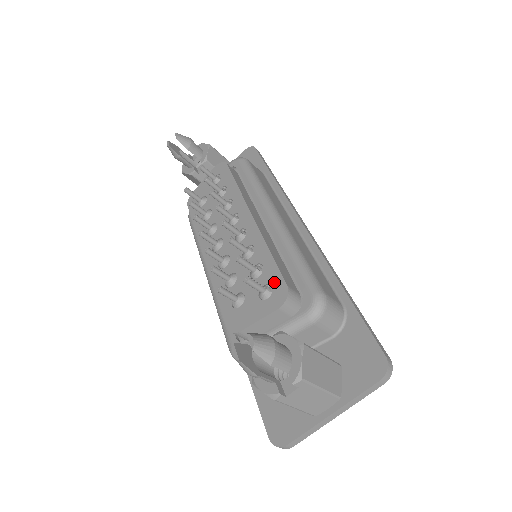
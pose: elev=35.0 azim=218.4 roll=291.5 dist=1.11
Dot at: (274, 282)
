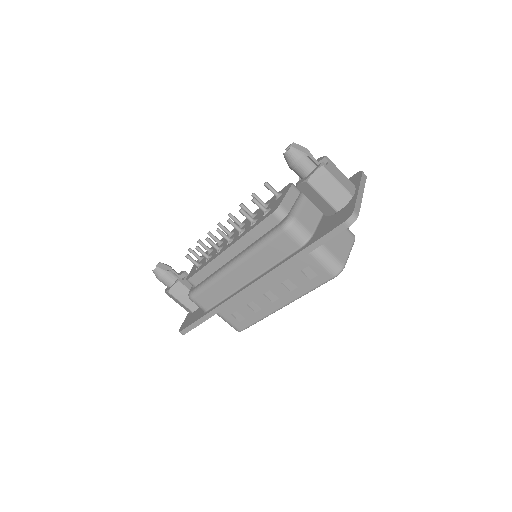
Dot at: occluded
